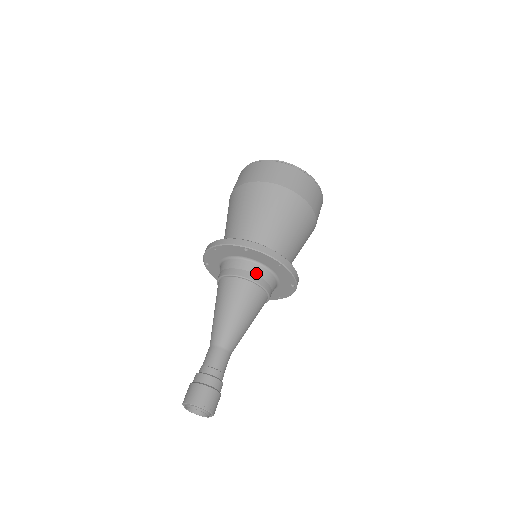
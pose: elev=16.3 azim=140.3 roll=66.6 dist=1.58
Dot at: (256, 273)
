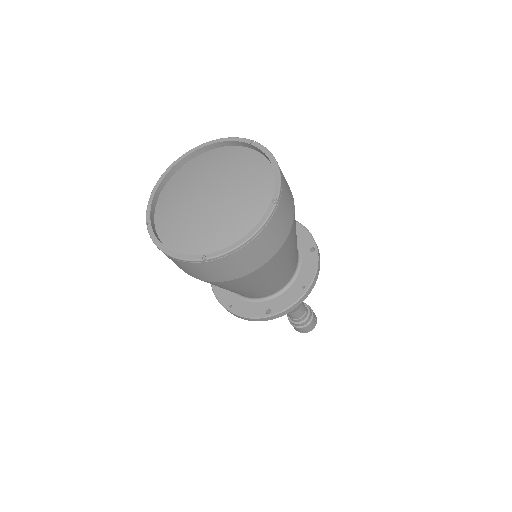
Dot at: occluded
